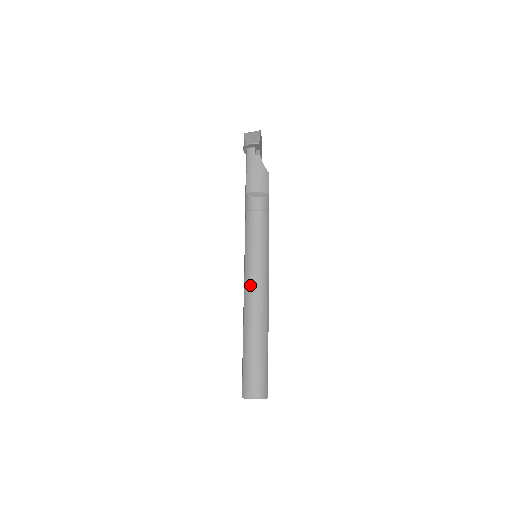
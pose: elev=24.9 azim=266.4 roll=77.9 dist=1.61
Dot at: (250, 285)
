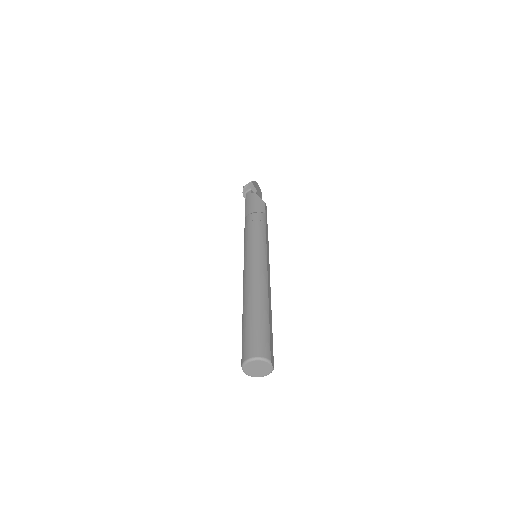
Dot at: (247, 270)
